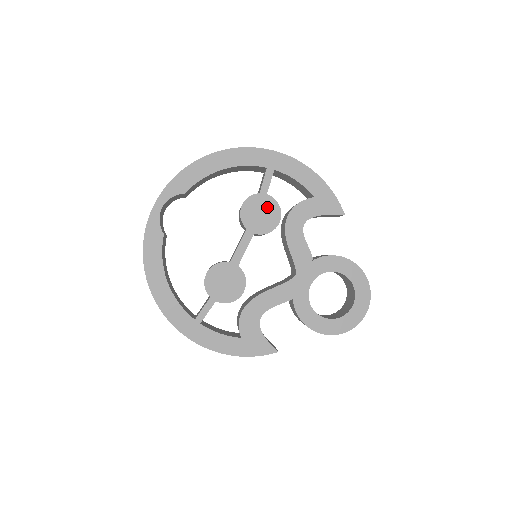
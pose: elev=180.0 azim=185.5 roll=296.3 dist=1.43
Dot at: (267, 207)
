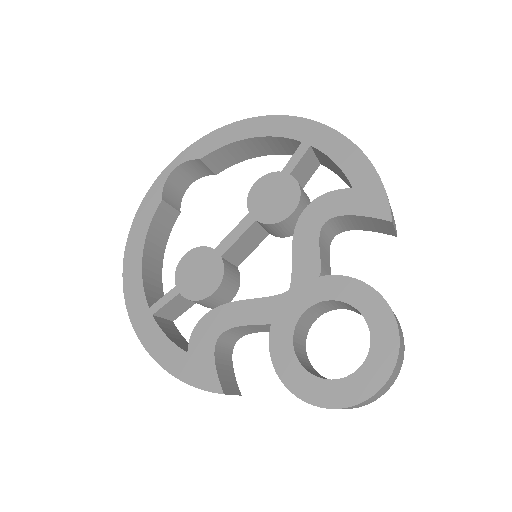
Dot at: (284, 190)
